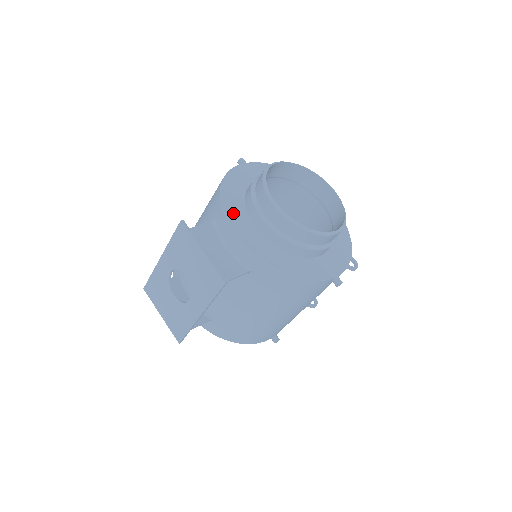
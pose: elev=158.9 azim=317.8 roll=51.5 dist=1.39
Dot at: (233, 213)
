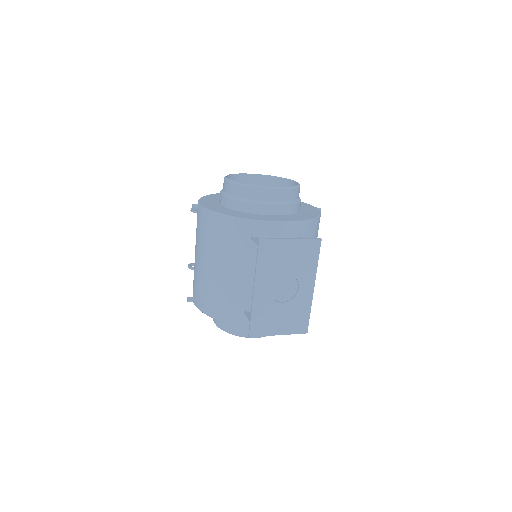
Dot at: (258, 218)
